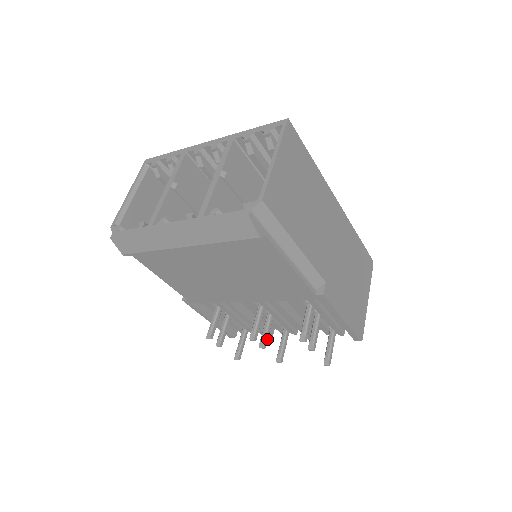
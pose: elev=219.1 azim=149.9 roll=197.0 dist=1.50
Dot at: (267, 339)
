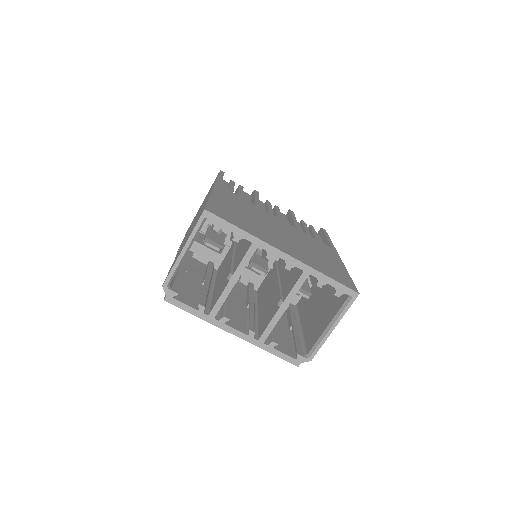
Dot at: occluded
